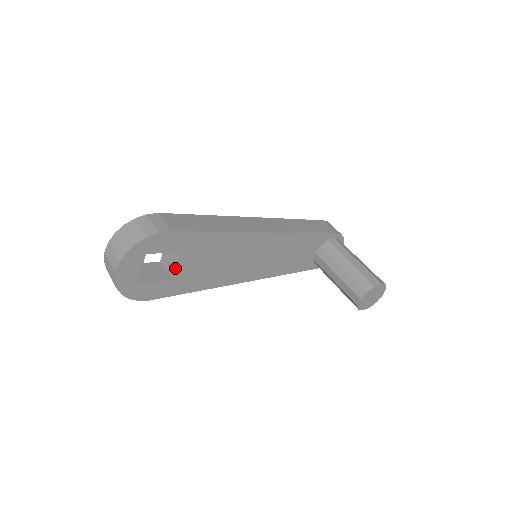
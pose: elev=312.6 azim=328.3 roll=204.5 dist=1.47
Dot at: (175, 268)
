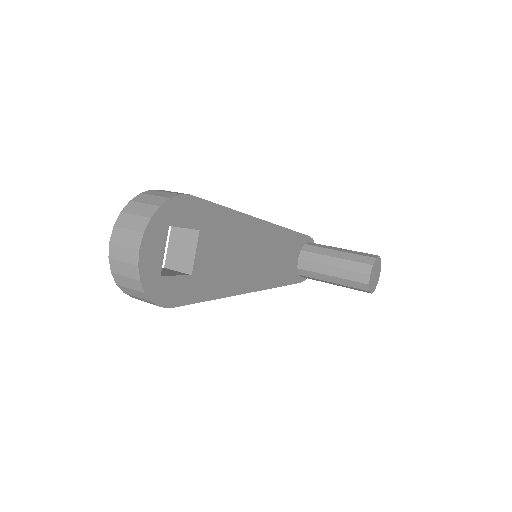
Dot at: (194, 256)
